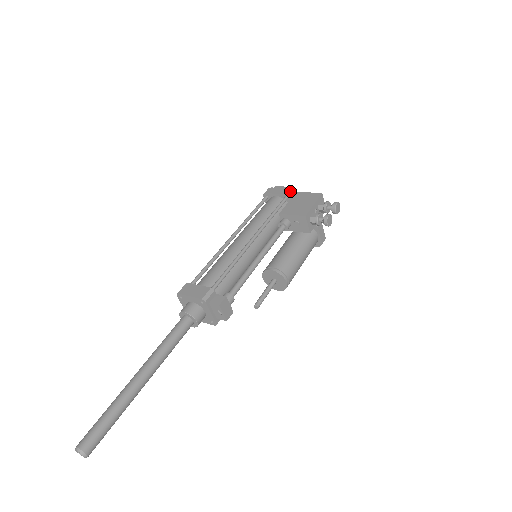
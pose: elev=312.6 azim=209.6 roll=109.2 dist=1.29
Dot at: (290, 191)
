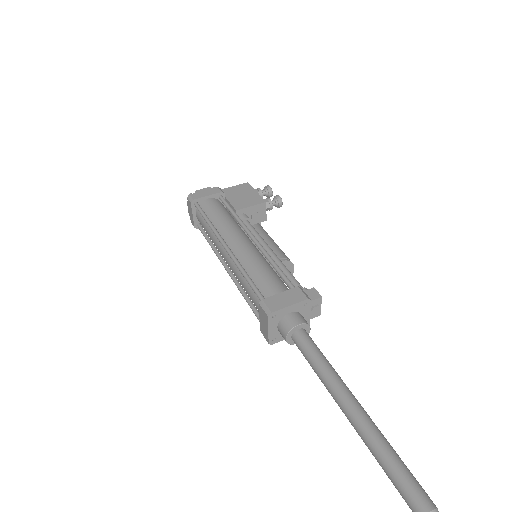
Dot at: (220, 189)
